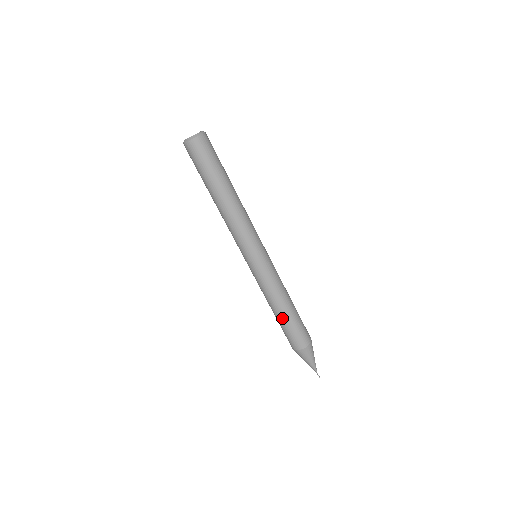
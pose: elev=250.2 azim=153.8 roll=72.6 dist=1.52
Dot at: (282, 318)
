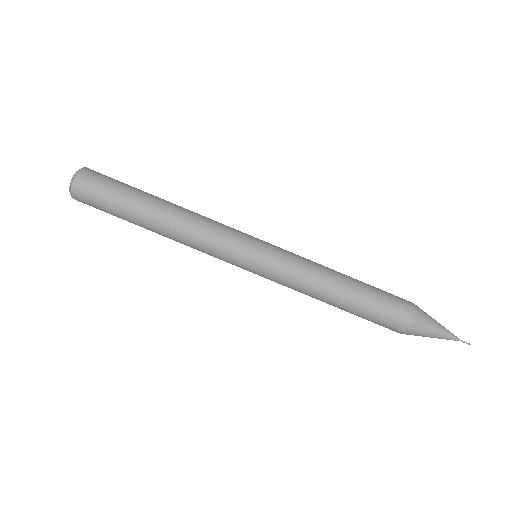
Dot at: (344, 310)
